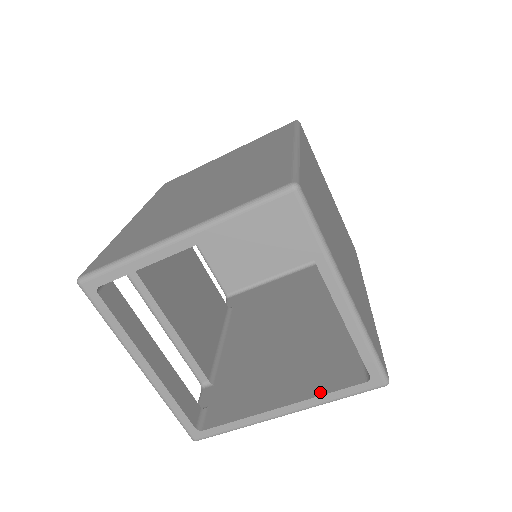
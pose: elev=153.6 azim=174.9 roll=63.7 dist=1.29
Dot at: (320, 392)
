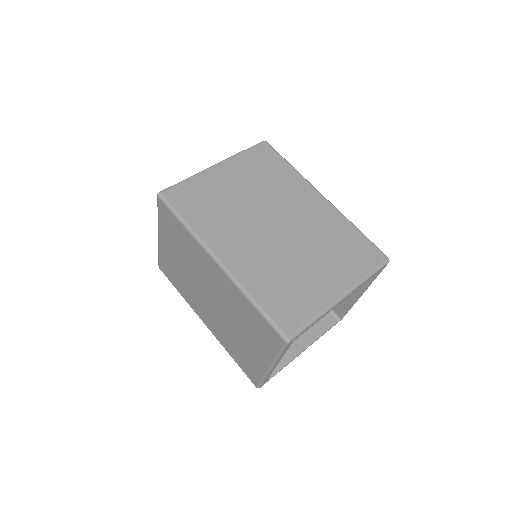
Dot at: (367, 283)
